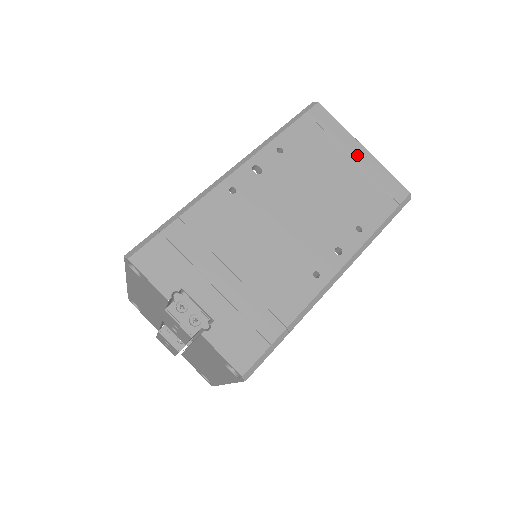
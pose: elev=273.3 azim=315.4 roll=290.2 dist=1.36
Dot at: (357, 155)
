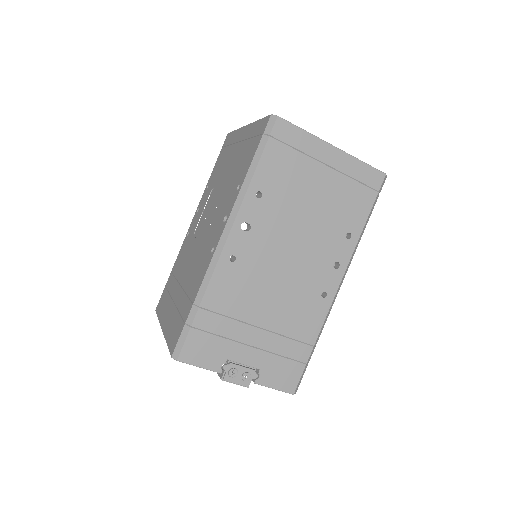
Dot at: (330, 160)
